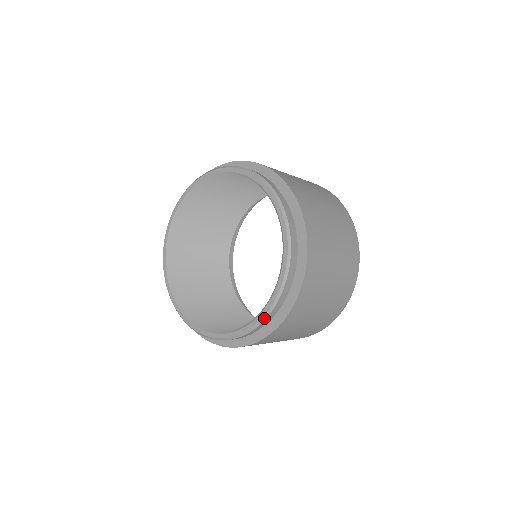
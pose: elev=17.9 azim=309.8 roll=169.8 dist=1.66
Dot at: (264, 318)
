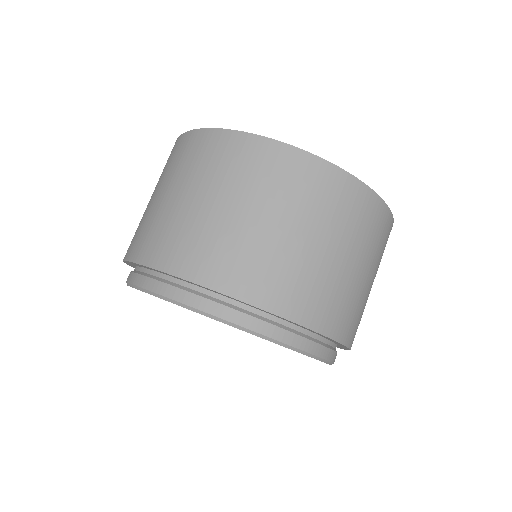
Dot at: occluded
